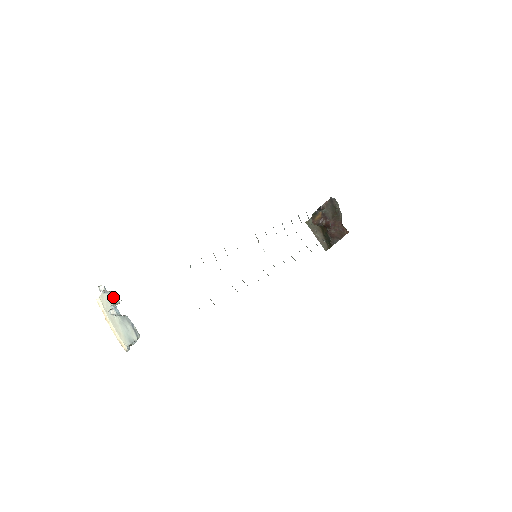
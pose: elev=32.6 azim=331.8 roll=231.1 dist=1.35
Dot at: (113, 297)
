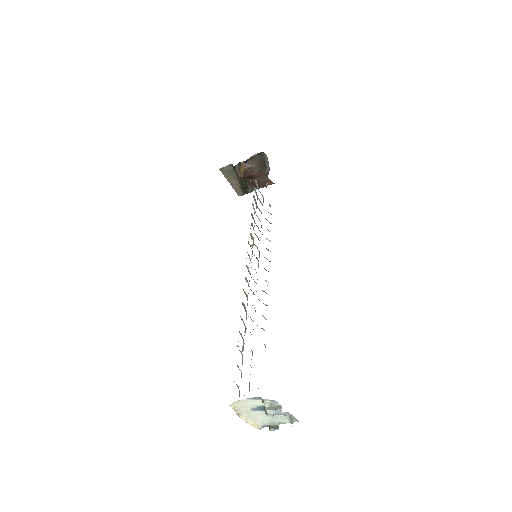
Dot at: occluded
